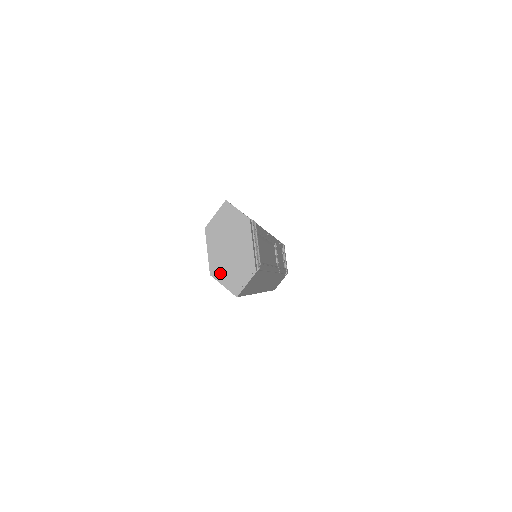
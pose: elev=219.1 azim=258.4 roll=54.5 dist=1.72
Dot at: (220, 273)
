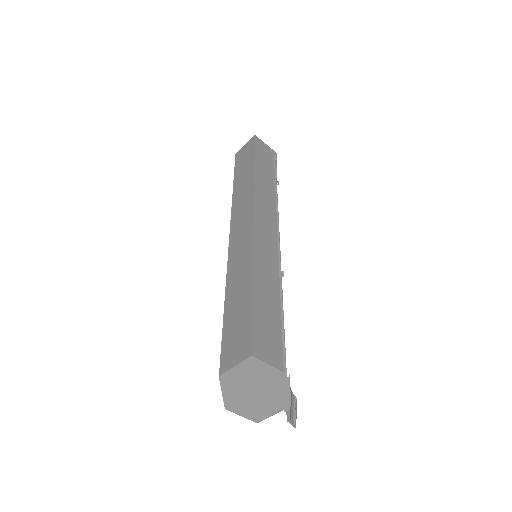
Dot at: (238, 409)
